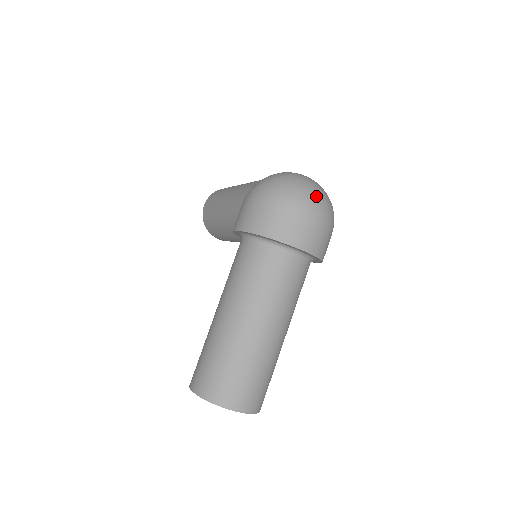
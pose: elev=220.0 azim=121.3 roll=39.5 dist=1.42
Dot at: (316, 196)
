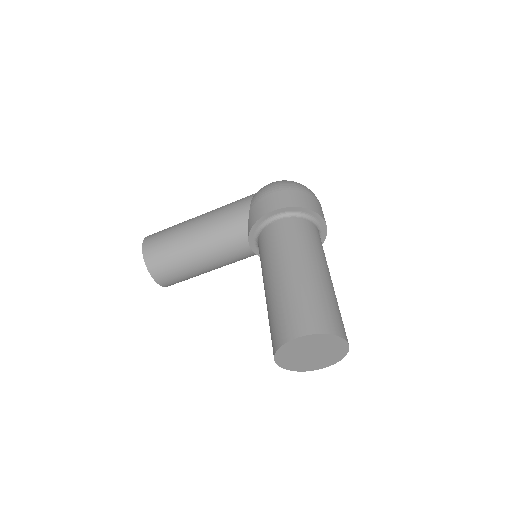
Dot at: occluded
